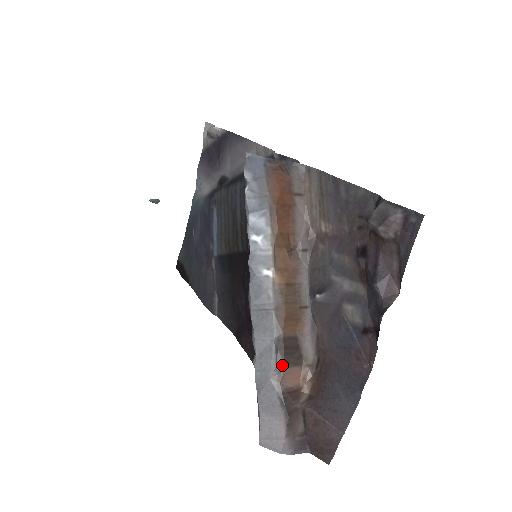
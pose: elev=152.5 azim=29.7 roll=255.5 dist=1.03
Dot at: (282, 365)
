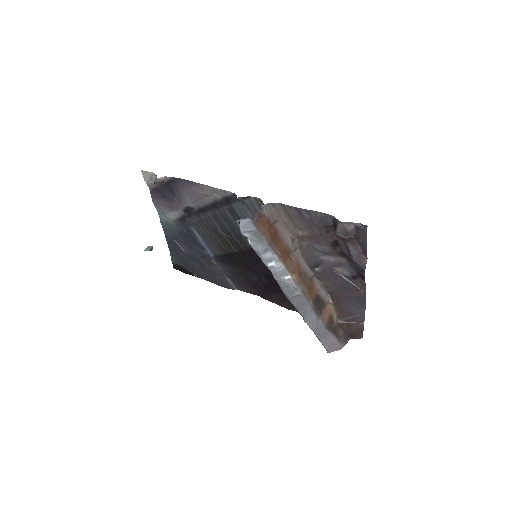
Dot at: (320, 314)
